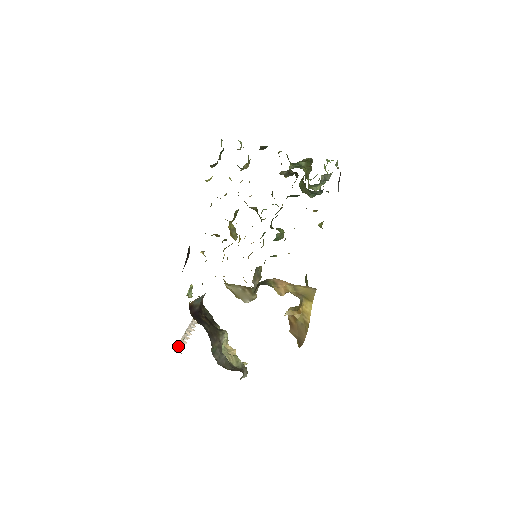
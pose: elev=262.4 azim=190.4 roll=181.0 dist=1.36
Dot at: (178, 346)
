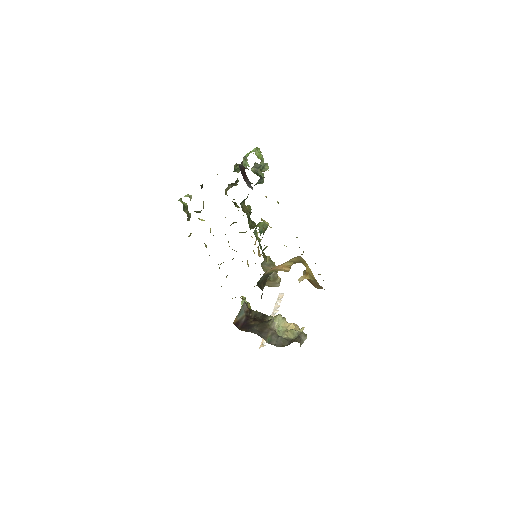
Dot at: (262, 341)
